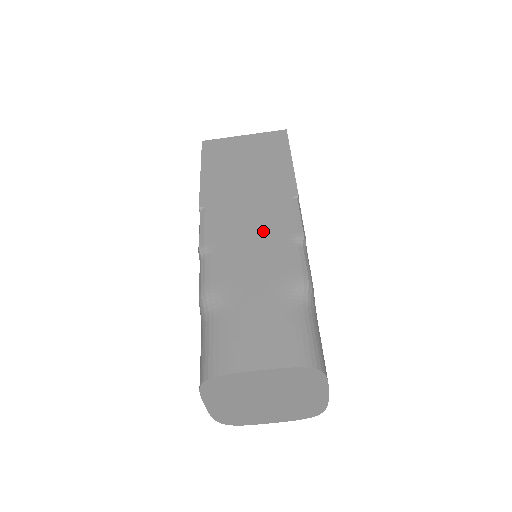
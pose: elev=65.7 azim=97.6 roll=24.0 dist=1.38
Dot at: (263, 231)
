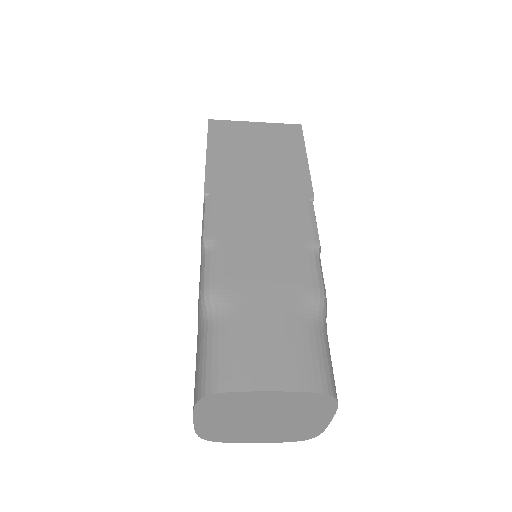
Dot at: (276, 232)
